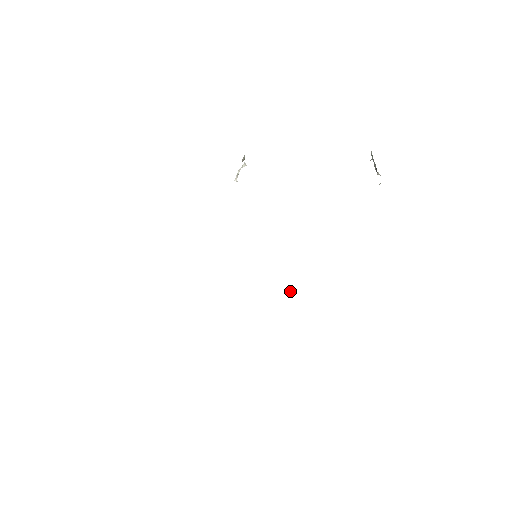
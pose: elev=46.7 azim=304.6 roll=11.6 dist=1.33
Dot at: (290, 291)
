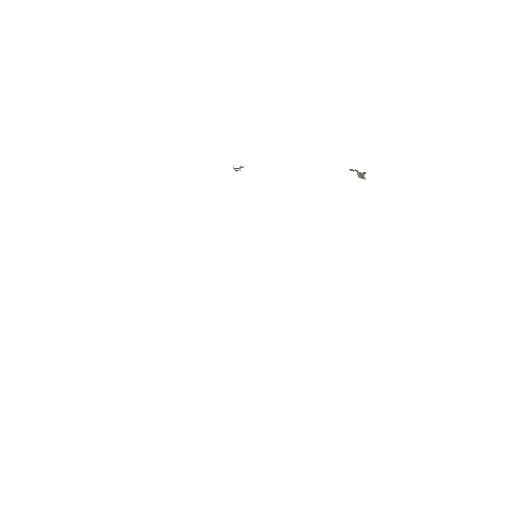
Dot at: occluded
